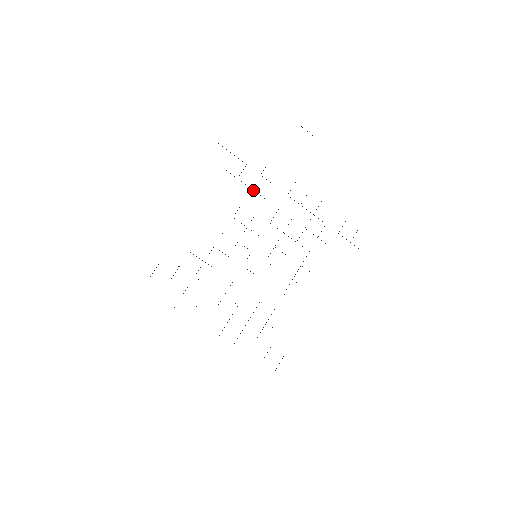
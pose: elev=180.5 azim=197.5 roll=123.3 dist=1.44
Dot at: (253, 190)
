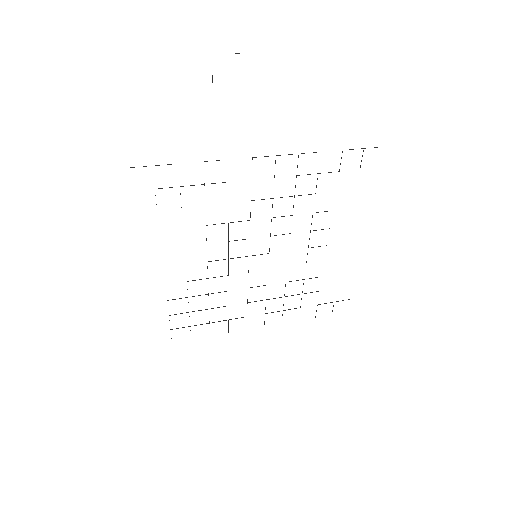
Dot at: occluded
